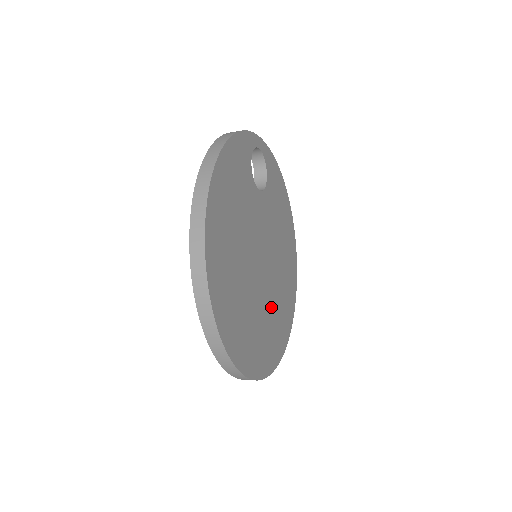
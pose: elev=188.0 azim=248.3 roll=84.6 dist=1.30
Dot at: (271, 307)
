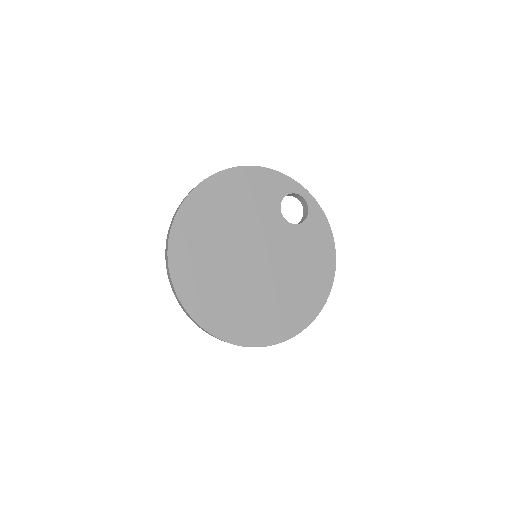
Dot at: (246, 296)
